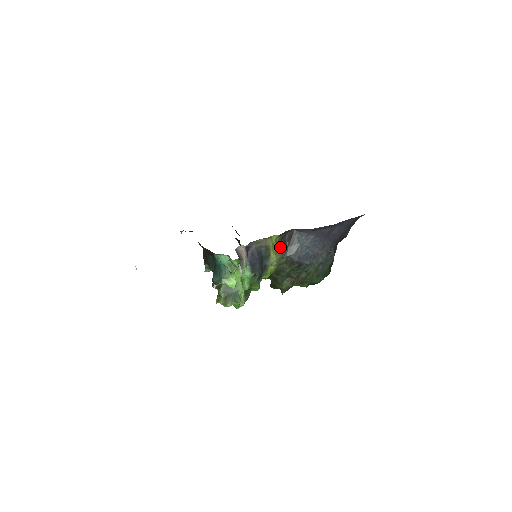
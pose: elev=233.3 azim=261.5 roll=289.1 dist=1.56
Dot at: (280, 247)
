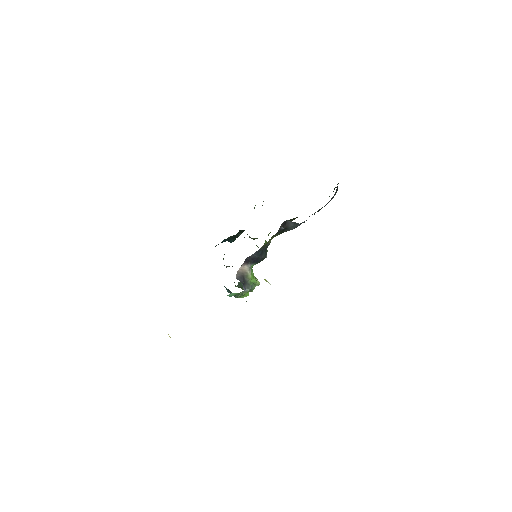
Dot at: (276, 234)
